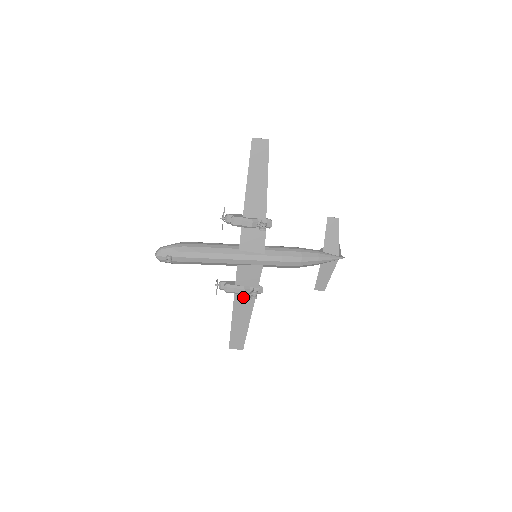
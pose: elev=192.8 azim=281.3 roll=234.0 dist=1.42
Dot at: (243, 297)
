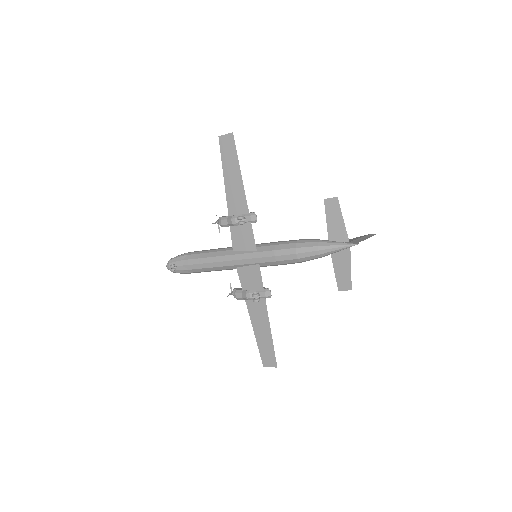
Dot at: (254, 303)
